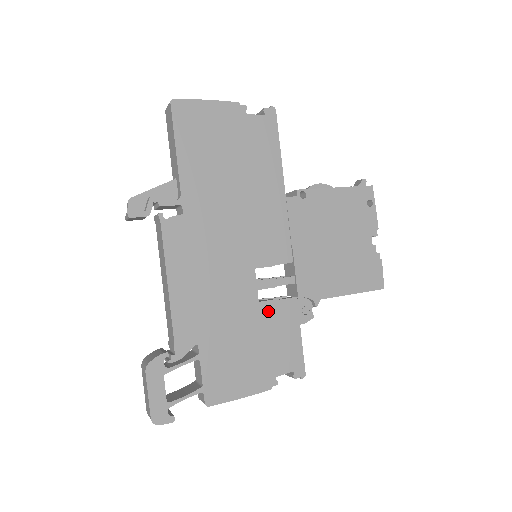
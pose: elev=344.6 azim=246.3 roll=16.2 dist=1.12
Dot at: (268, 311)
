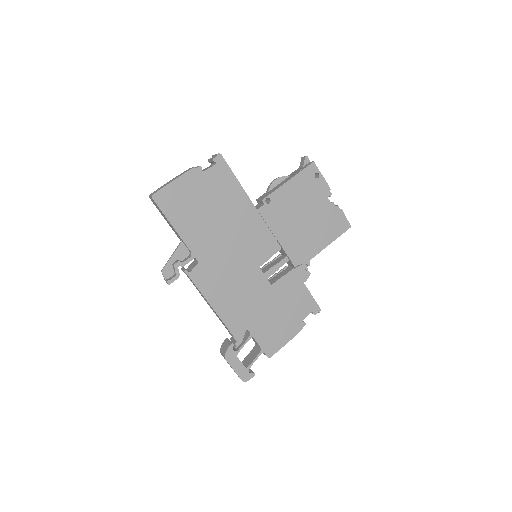
Dot at: (280, 287)
